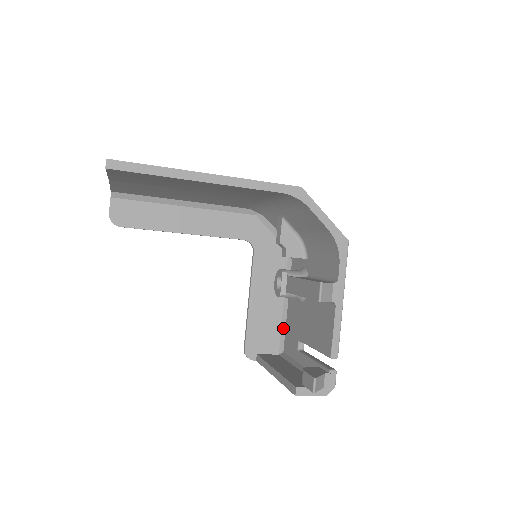
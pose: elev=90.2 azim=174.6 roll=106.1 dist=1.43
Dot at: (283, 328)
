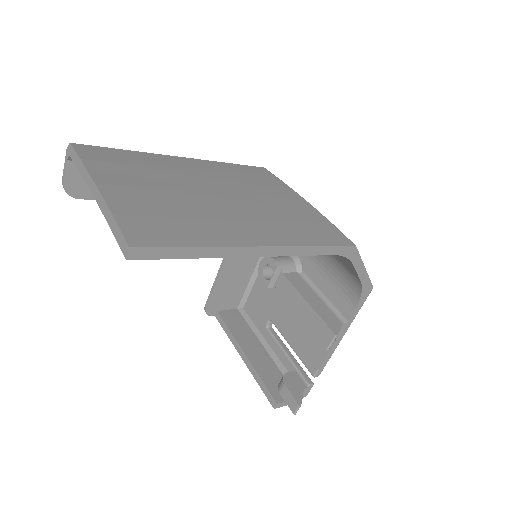
Dot at: (249, 288)
